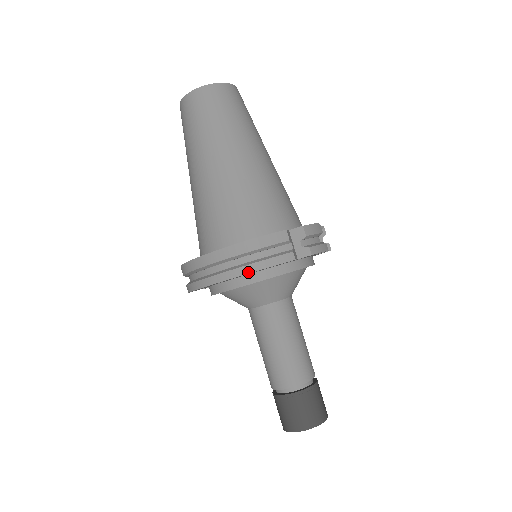
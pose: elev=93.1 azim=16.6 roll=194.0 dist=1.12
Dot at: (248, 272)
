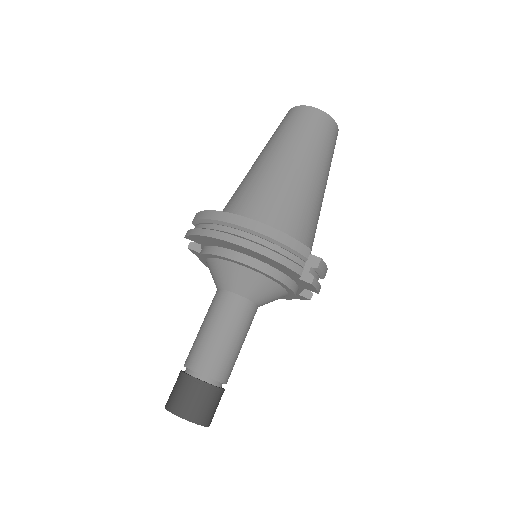
Dot at: (263, 253)
